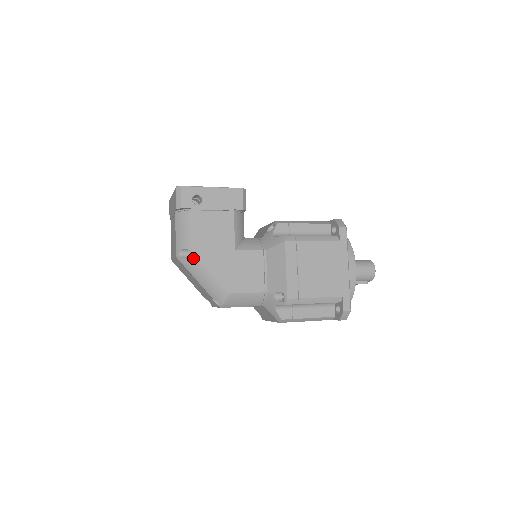
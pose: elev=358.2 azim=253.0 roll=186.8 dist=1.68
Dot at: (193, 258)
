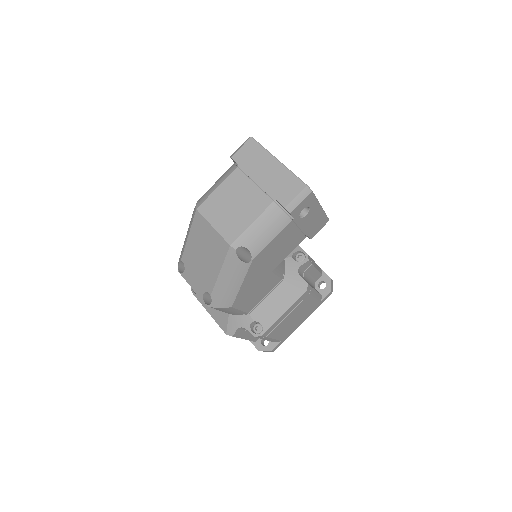
Dot at: (246, 264)
